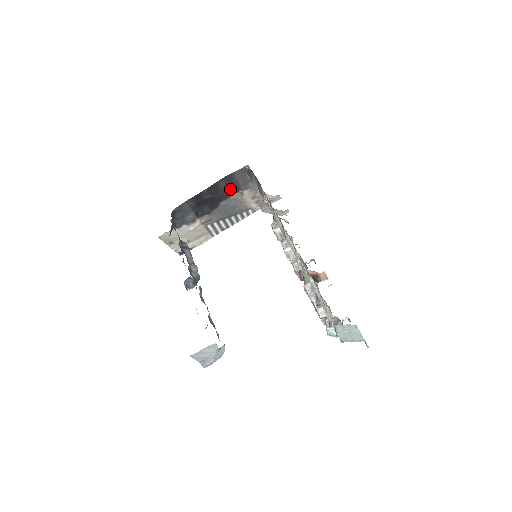
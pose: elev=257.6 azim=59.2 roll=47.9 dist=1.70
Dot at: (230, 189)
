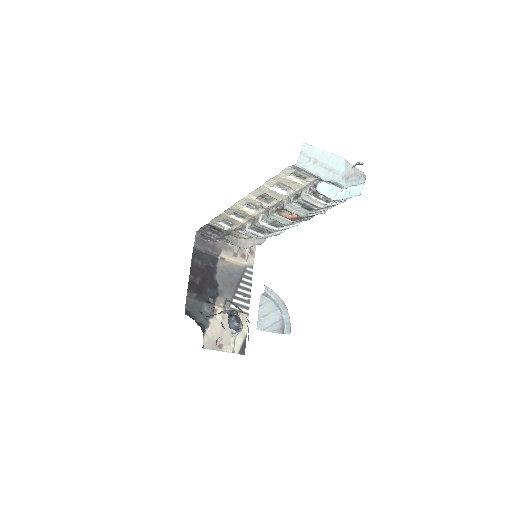
Dot at: (208, 262)
